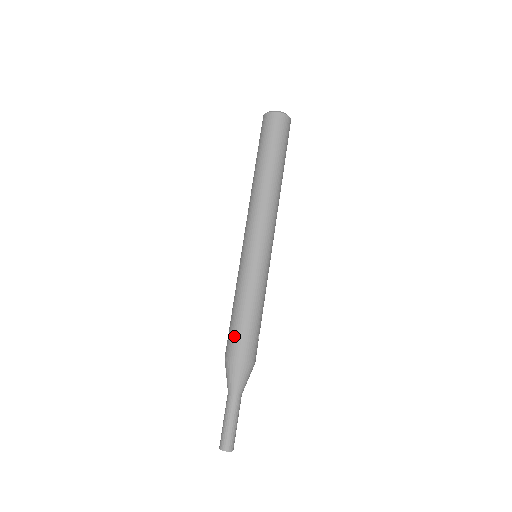
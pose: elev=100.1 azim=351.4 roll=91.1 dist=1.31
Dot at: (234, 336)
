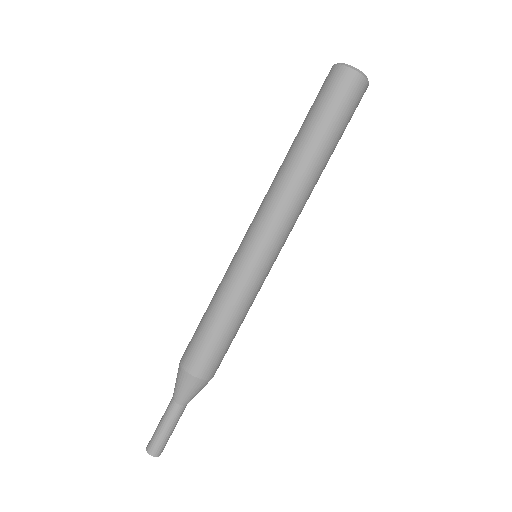
Dot at: (205, 351)
